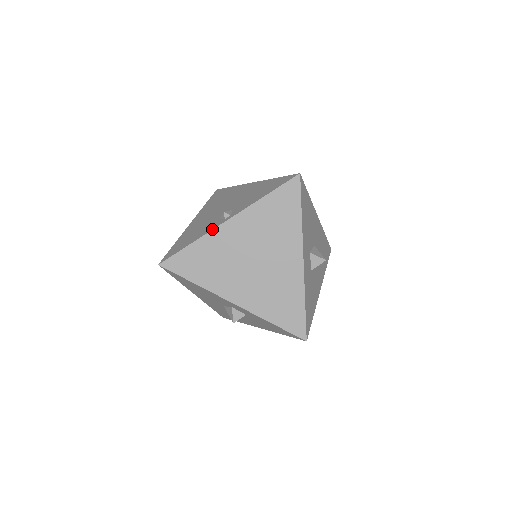
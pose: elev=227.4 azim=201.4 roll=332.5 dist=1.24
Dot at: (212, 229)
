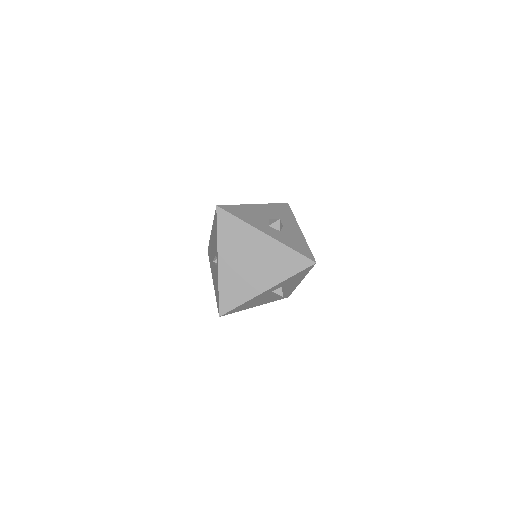
Dot at: (218, 275)
